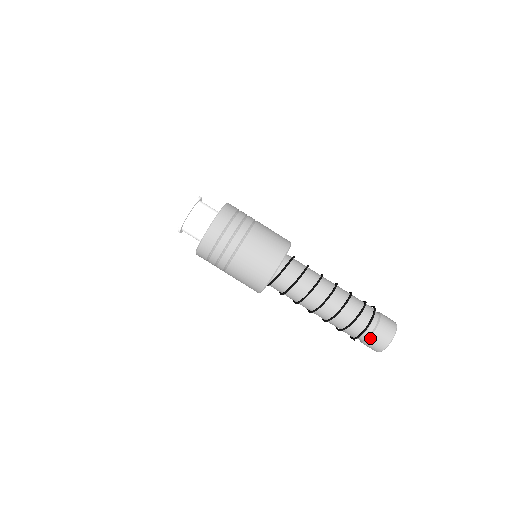
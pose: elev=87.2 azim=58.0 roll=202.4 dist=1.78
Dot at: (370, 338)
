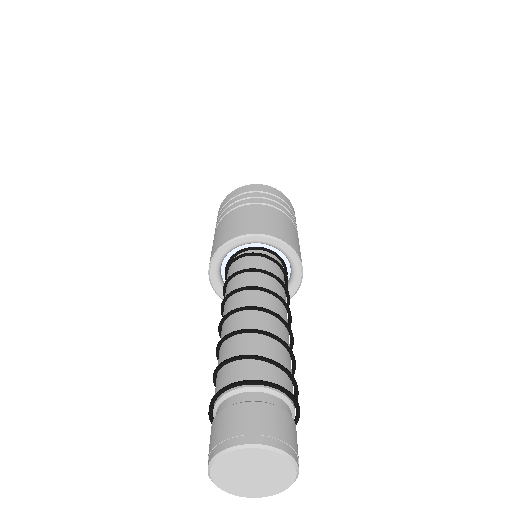
Dot at: (242, 404)
